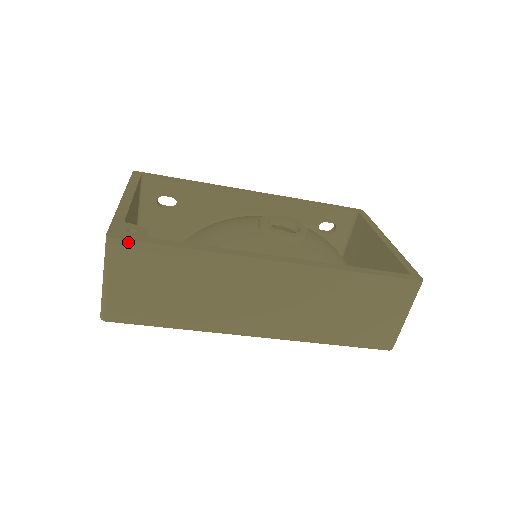
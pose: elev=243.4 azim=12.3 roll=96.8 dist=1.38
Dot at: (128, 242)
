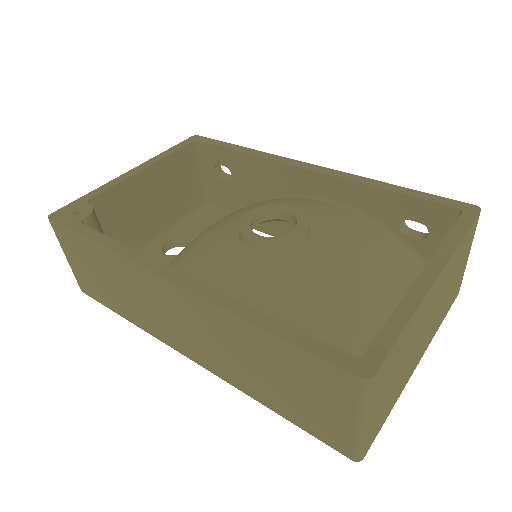
Dot at: (58, 225)
